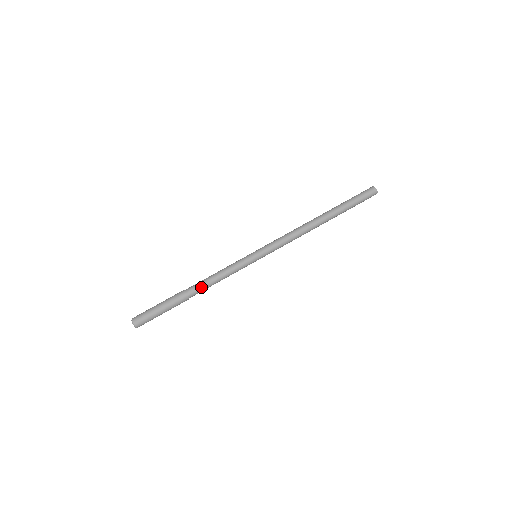
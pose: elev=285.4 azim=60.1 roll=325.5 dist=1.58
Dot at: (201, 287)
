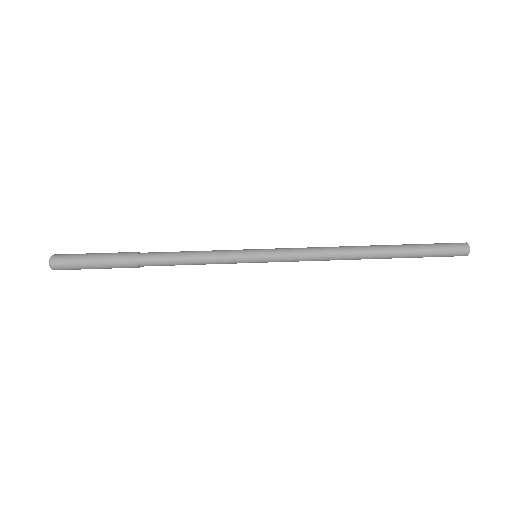
Dot at: (161, 260)
